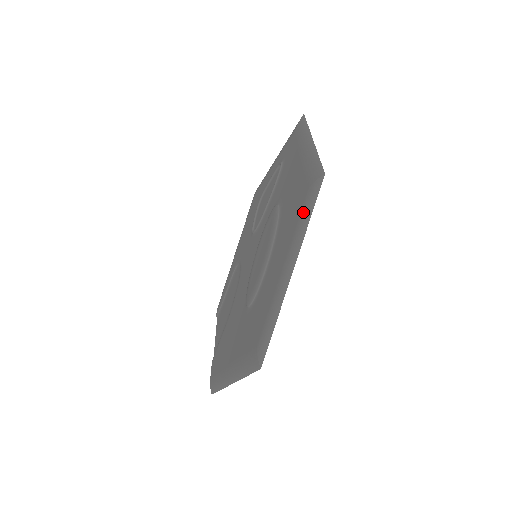
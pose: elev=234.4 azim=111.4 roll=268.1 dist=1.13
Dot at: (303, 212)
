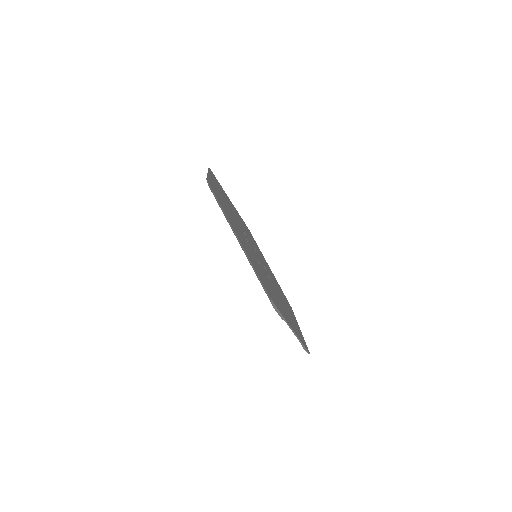
Dot at: occluded
